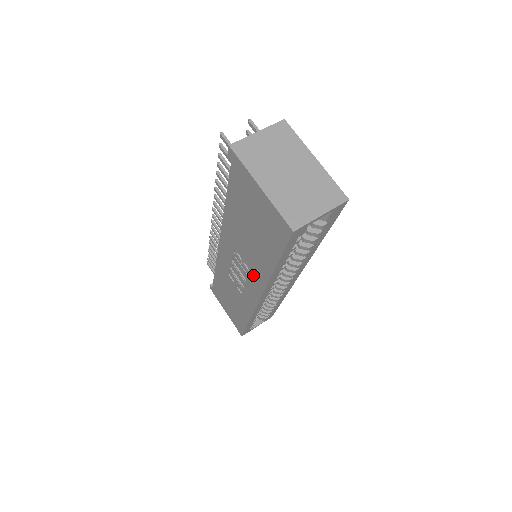
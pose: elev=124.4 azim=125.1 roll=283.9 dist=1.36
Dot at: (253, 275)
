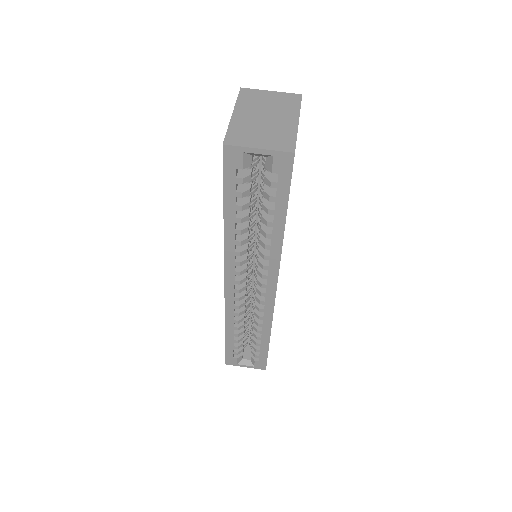
Dot at: occluded
